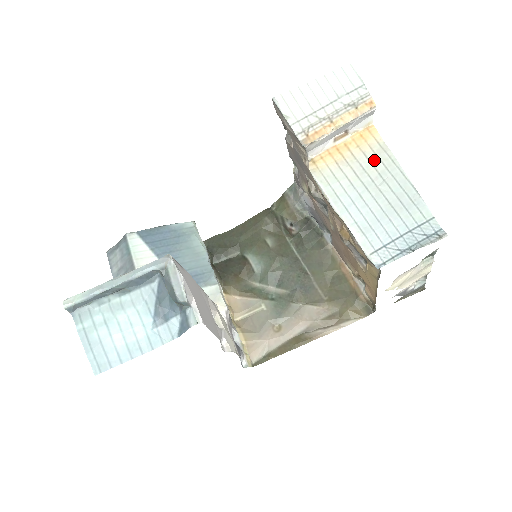
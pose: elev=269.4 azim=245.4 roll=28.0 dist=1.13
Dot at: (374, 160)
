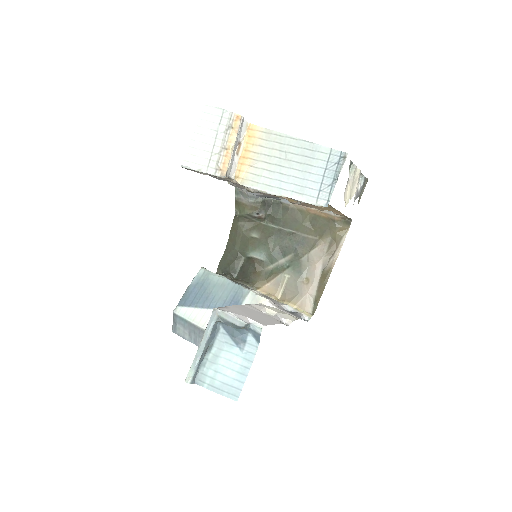
Dot at: (269, 145)
